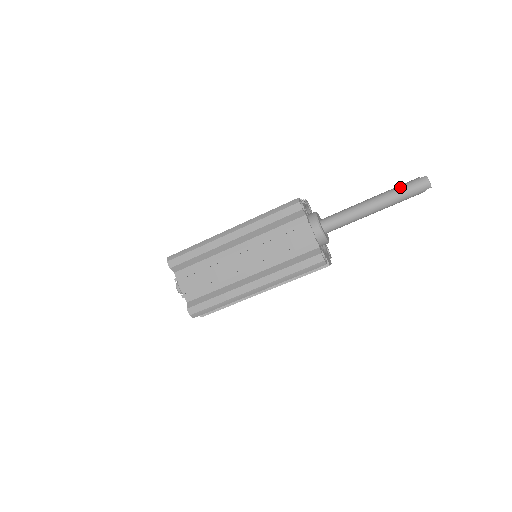
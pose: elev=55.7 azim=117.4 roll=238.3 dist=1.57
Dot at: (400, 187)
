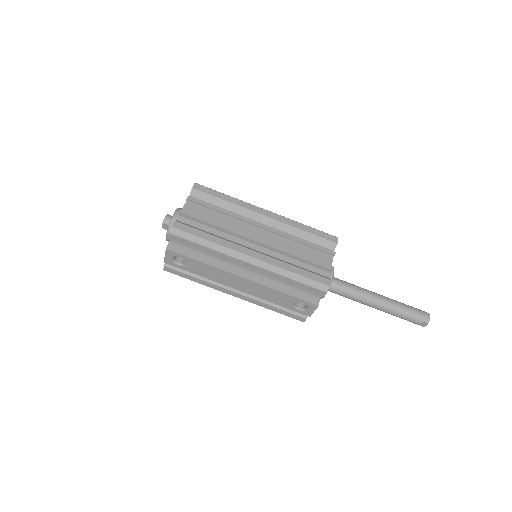
Dot at: occluded
